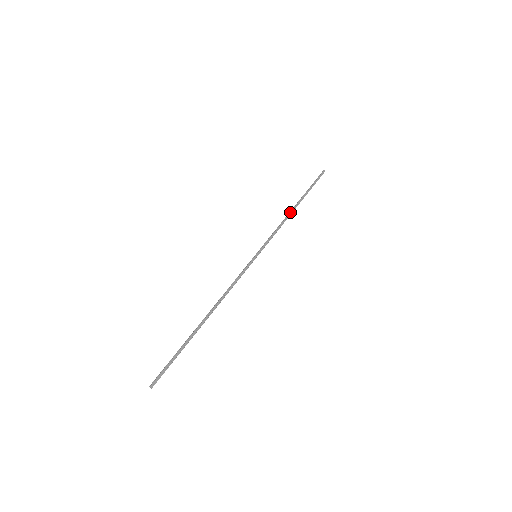
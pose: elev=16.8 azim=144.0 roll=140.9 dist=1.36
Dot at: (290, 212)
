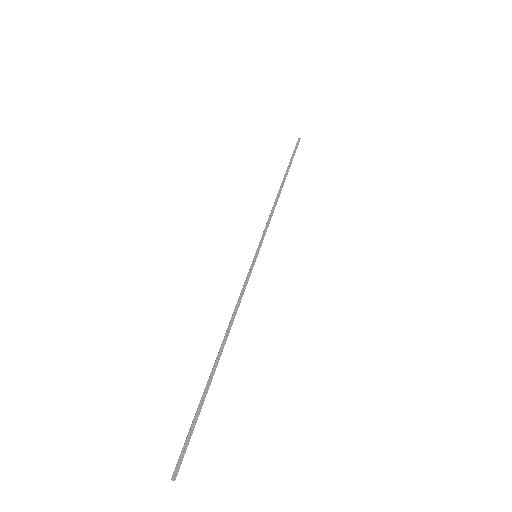
Dot at: (277, 194)
